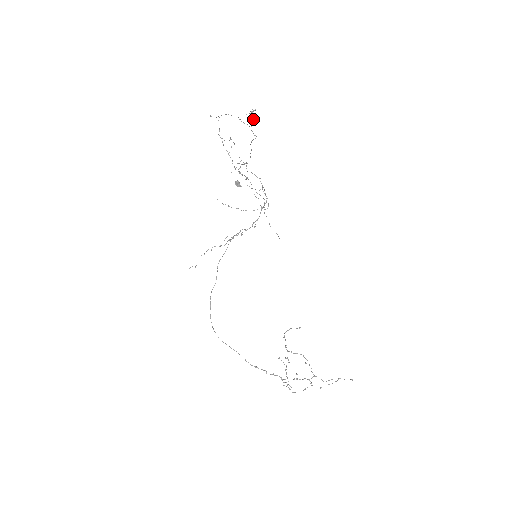
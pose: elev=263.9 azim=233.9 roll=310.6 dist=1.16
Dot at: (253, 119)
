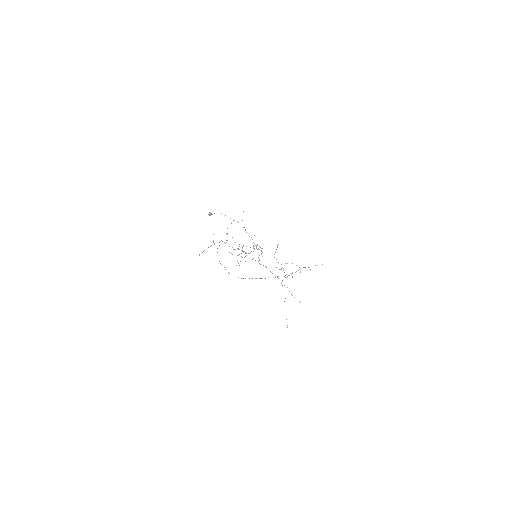
Dot at: occluded
